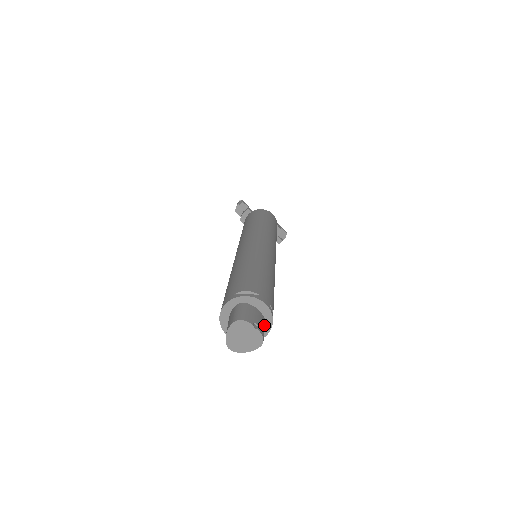
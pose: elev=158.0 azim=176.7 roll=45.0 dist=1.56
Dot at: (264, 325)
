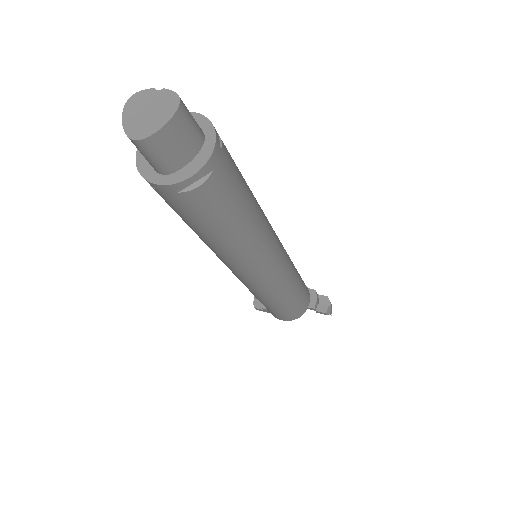
Dot at: occluded
